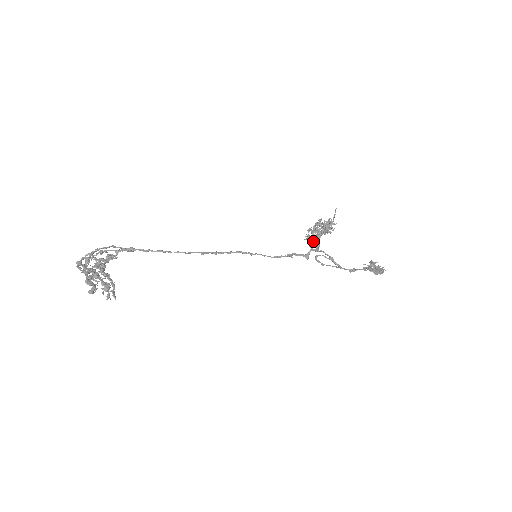
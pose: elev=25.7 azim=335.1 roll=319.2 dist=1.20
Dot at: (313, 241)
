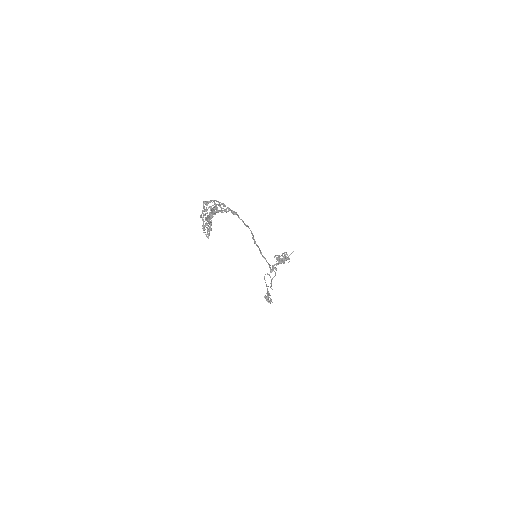
Dot at: (277, 263)
